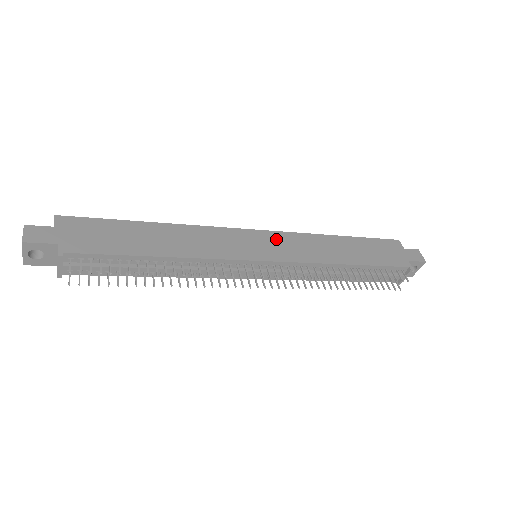
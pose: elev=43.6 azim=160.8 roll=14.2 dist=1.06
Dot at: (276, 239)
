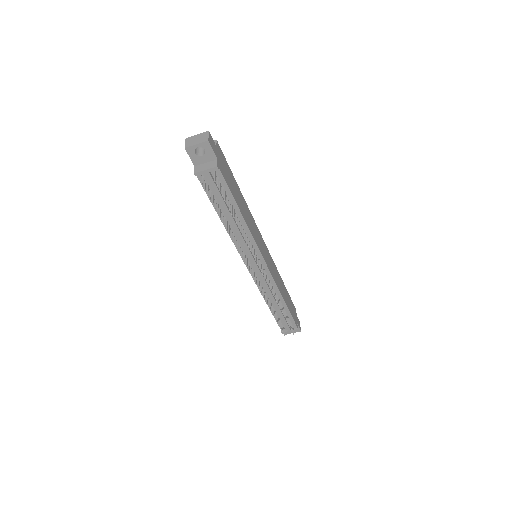
Dot at: (269, 256)
